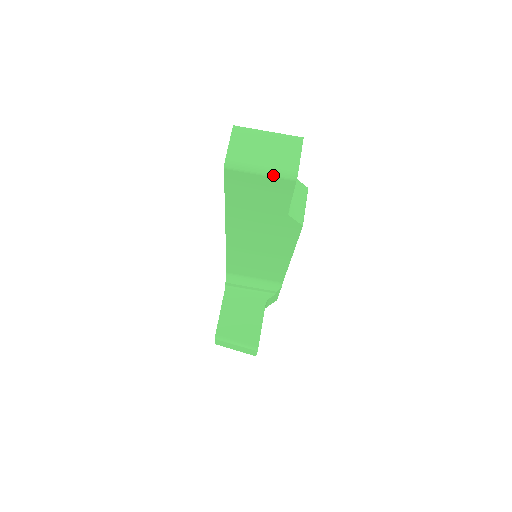
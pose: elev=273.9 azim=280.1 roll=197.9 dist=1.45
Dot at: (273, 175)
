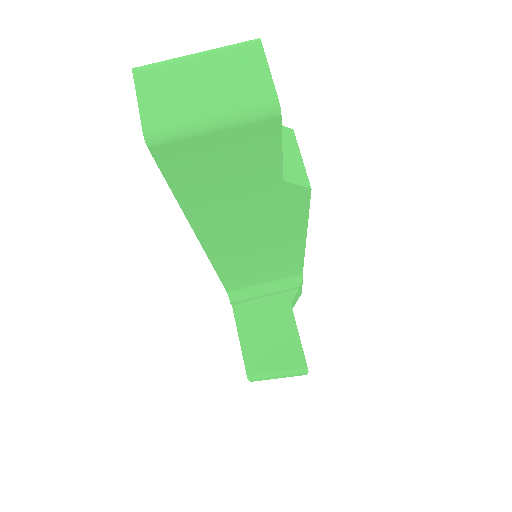
Dot at: (237, 122)
